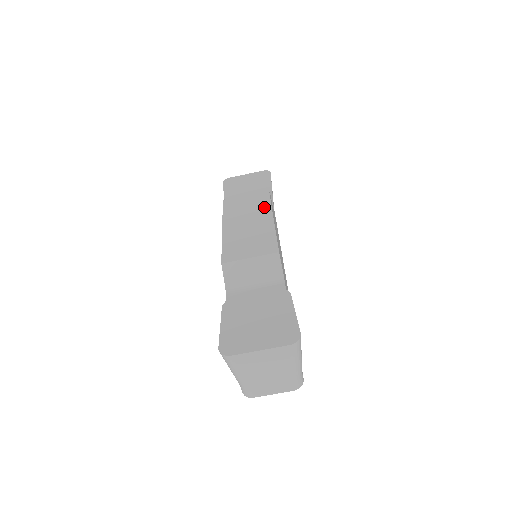
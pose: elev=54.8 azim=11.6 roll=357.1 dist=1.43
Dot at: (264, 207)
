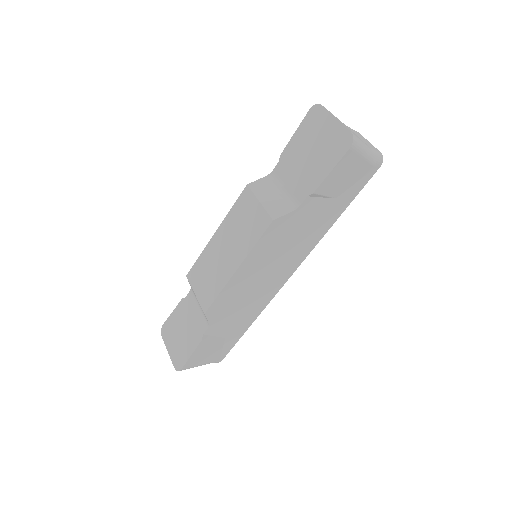
Dot at: (247, 245)
